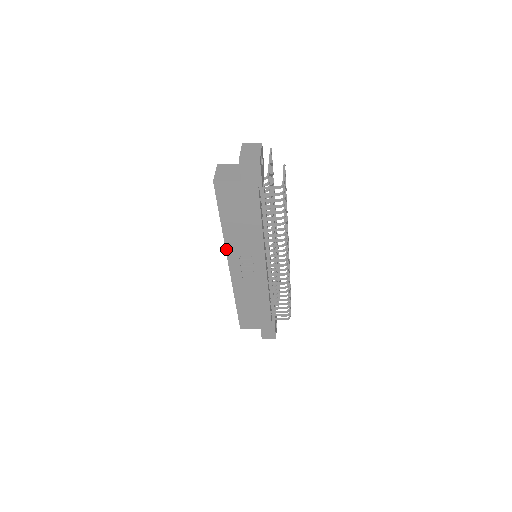
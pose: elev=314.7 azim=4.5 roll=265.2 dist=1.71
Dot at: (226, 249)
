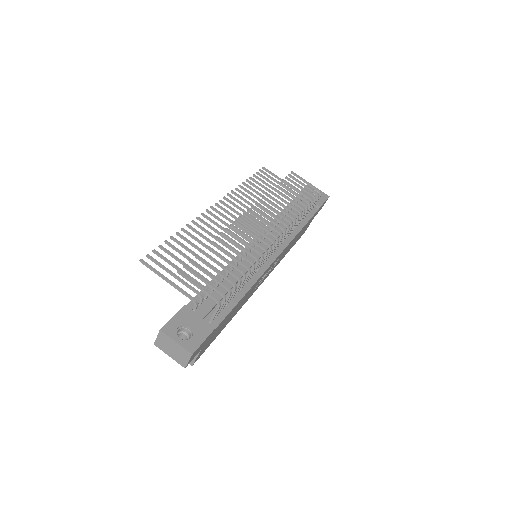
Dot at: occluded
